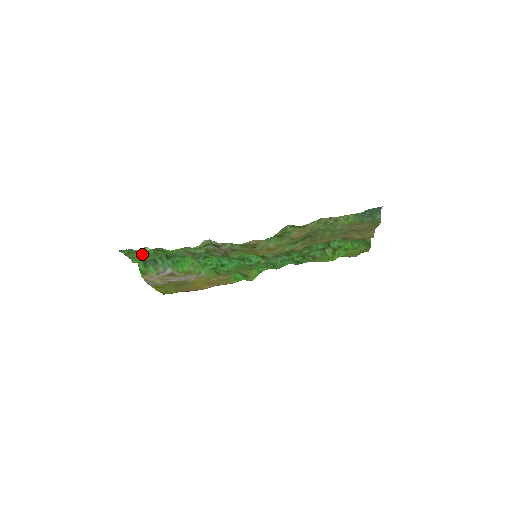
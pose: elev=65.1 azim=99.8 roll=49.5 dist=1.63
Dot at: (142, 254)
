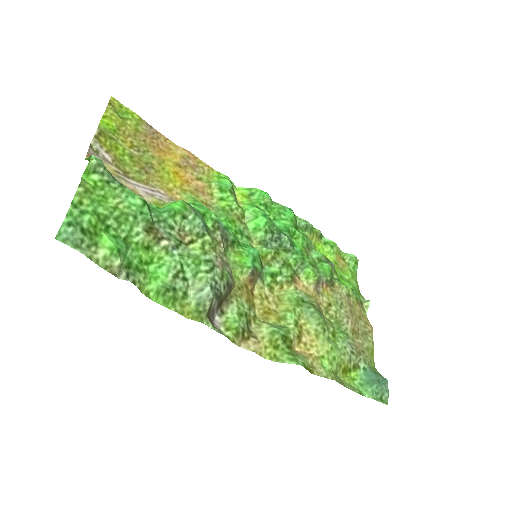
Dot at: (105, 213)
